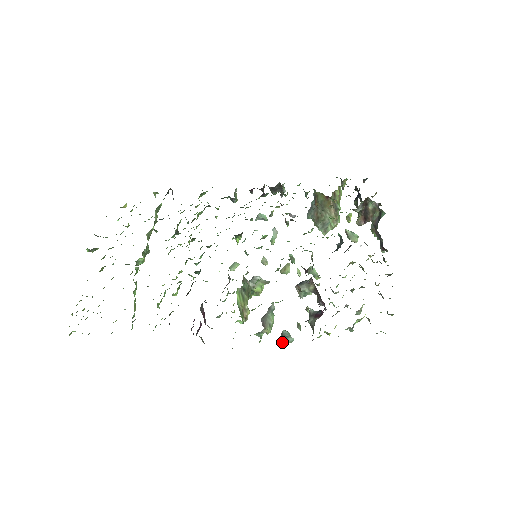
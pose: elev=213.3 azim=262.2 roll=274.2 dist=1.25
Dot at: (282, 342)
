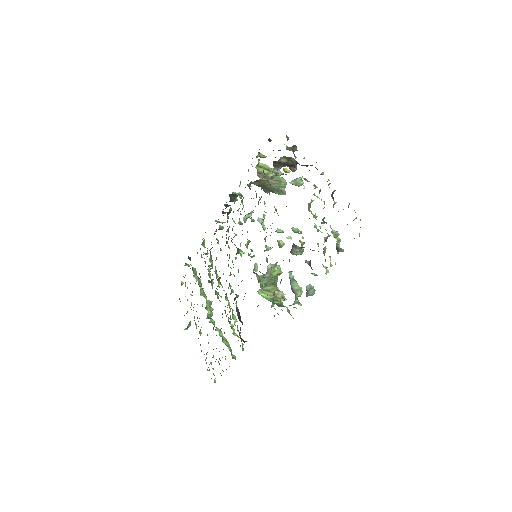
Dot at: (310, 295)
